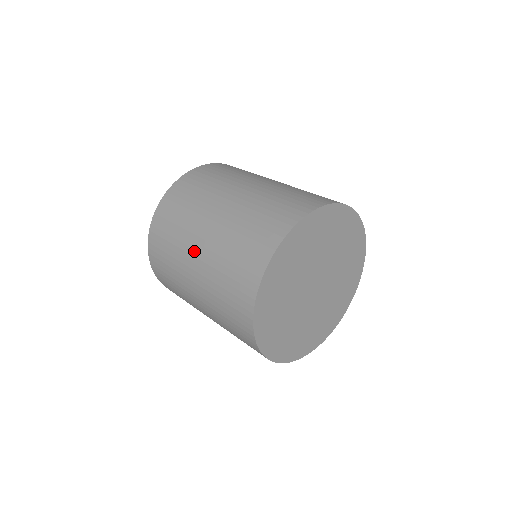
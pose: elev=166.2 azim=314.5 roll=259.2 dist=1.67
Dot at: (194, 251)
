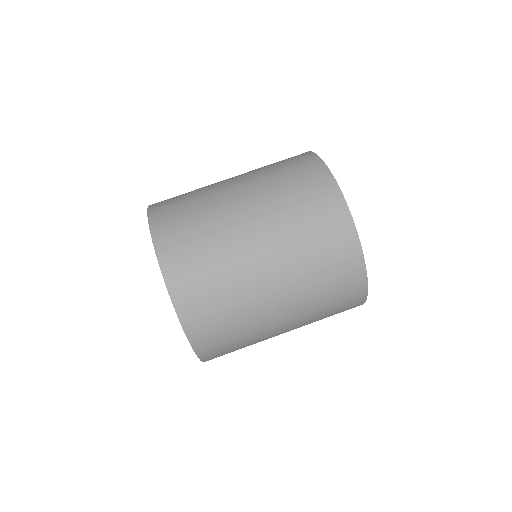
Dot at: (238, 207)
